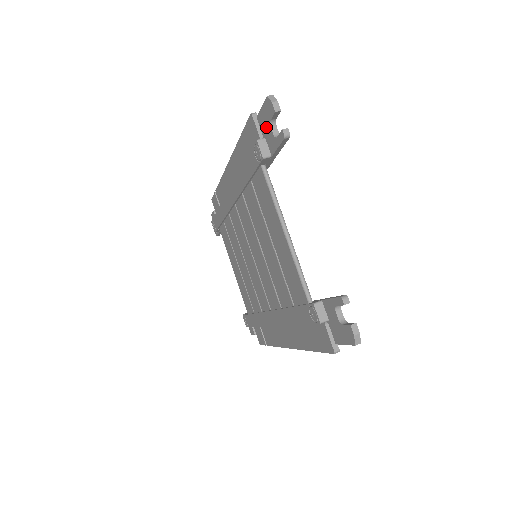
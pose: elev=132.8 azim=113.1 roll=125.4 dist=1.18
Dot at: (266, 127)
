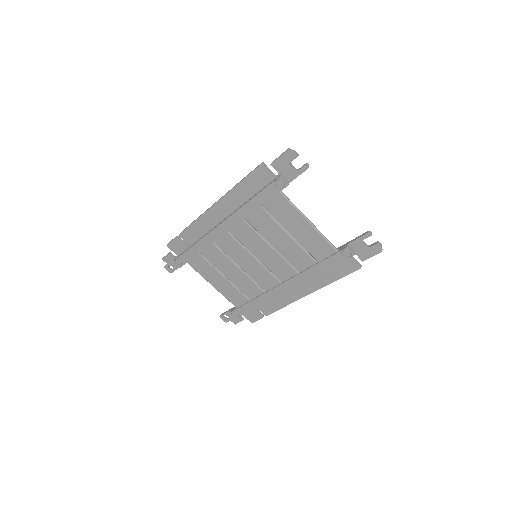
Dot at: (284, 167)
